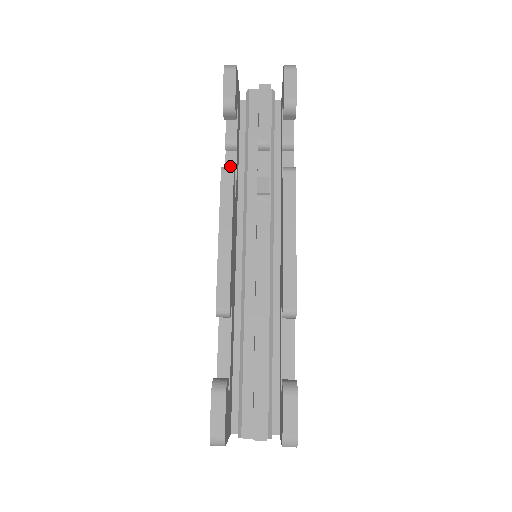
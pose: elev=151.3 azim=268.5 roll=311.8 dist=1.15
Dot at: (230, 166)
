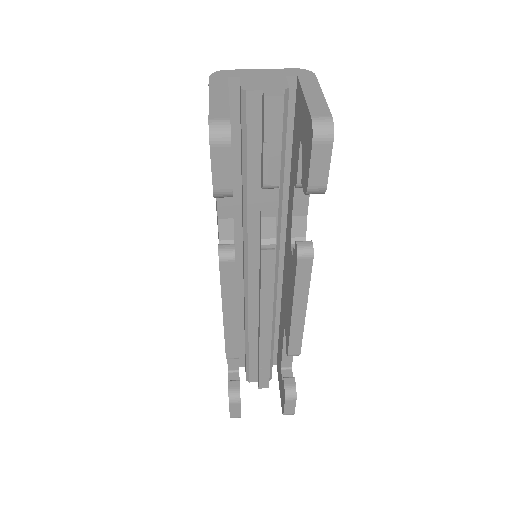
Dot at: (224, 207)
